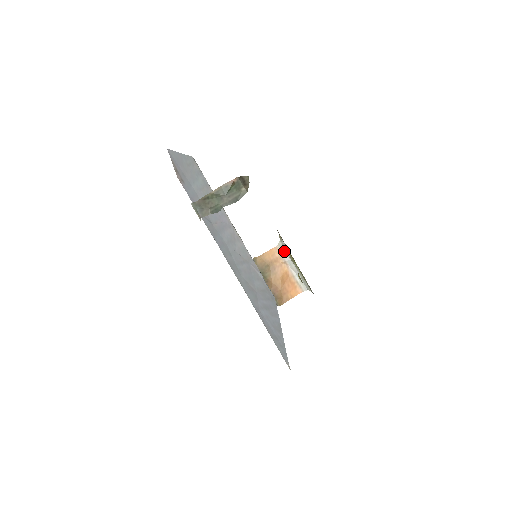
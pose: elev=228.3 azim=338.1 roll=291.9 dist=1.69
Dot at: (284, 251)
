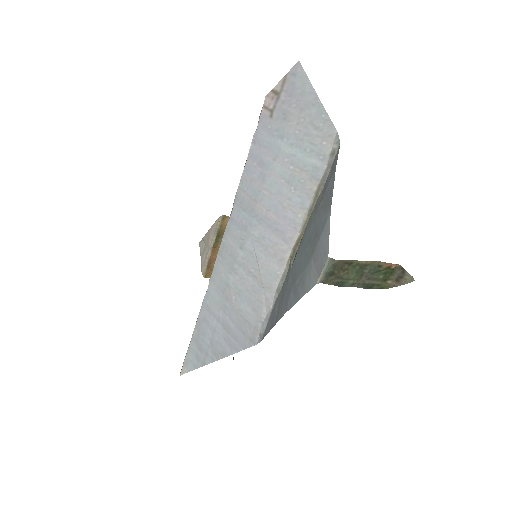
Dot at: occluded
